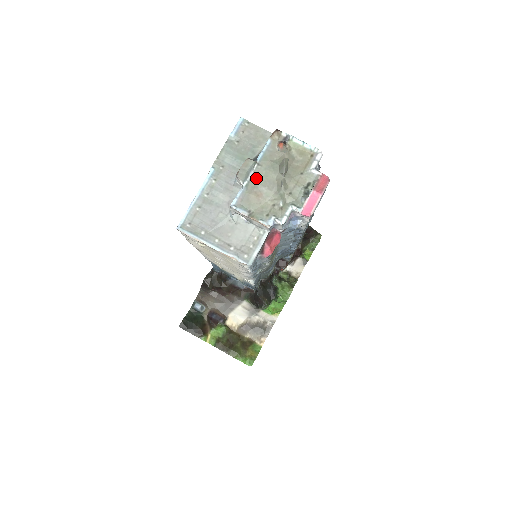
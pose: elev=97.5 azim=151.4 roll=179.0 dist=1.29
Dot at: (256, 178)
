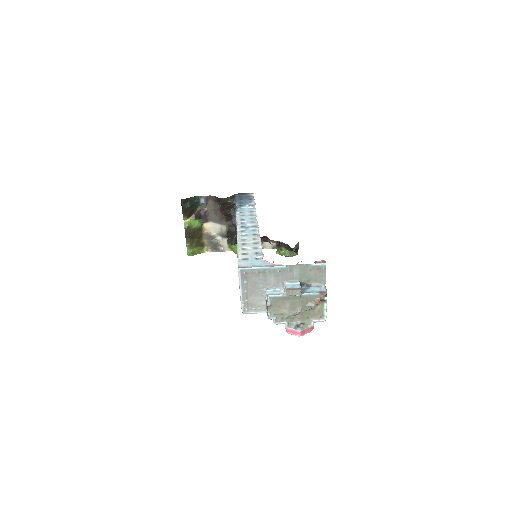
Dot at: (292, 298)
